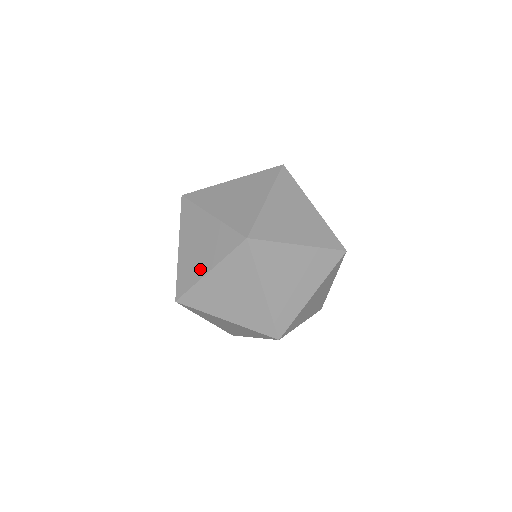
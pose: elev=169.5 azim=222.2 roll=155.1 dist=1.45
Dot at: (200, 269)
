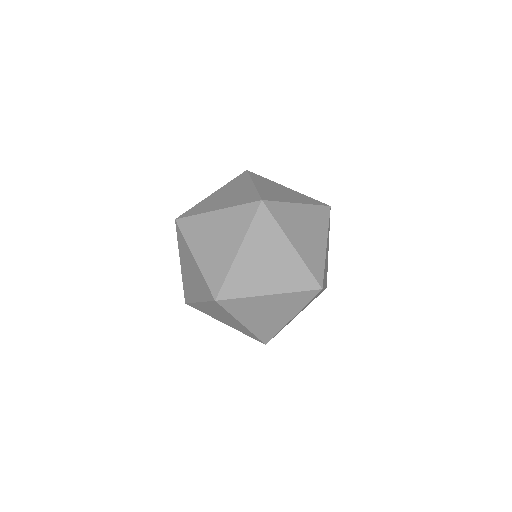
Dot at: occluded
